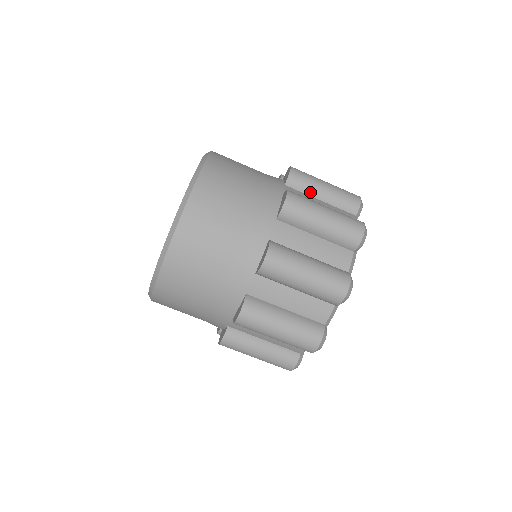
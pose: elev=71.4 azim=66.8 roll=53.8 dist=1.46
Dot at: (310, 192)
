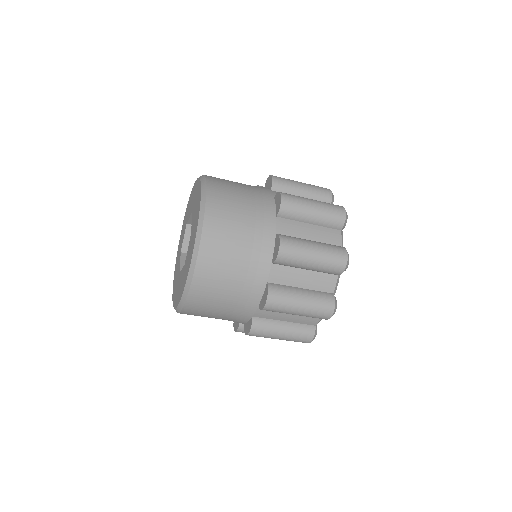
Dot at: (300, 219)
